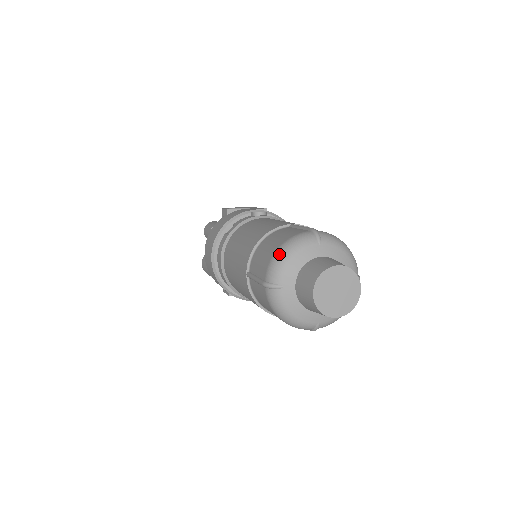
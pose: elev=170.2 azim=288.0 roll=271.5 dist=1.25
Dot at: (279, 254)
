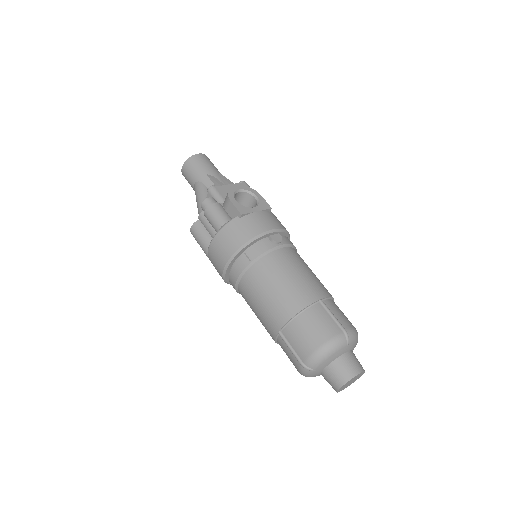
Dot at: (321, 353)
